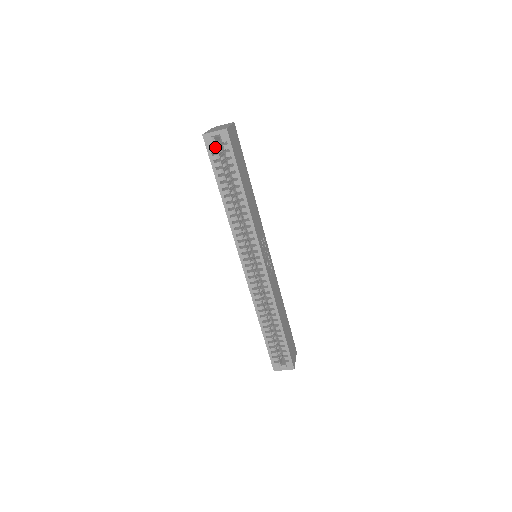
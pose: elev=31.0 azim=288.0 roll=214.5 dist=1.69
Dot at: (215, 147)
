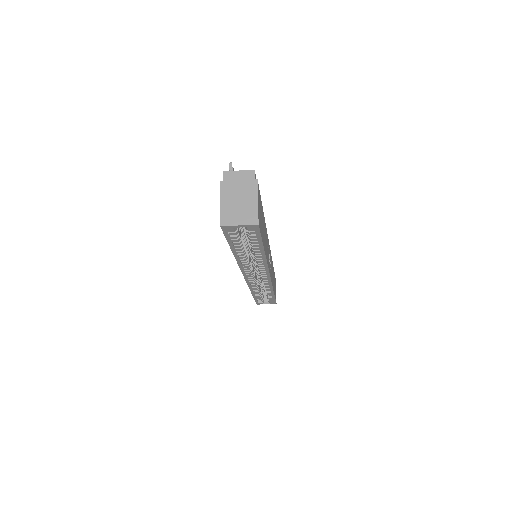
Dot at: (236, 232)
